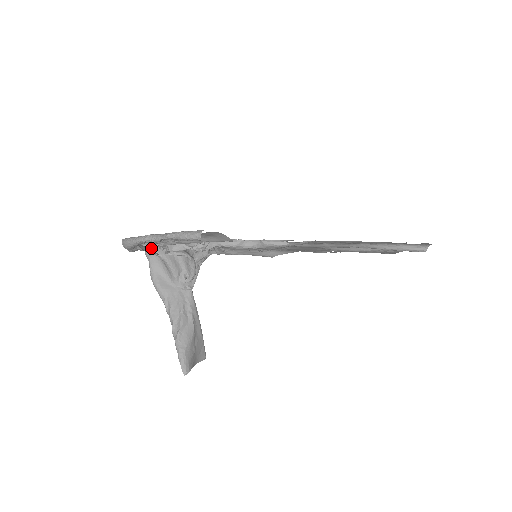
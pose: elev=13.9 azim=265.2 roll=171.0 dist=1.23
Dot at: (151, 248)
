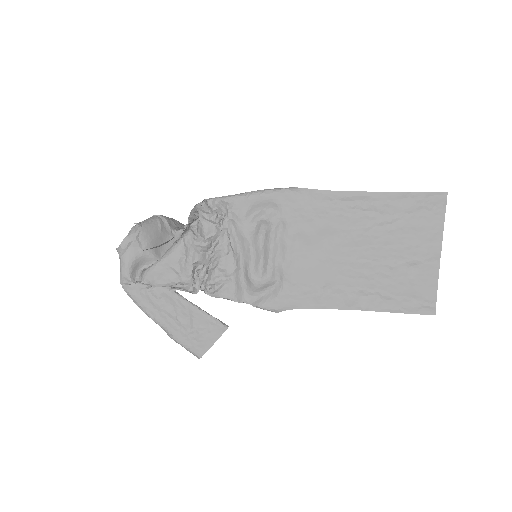
Dot at: (143, 250)
